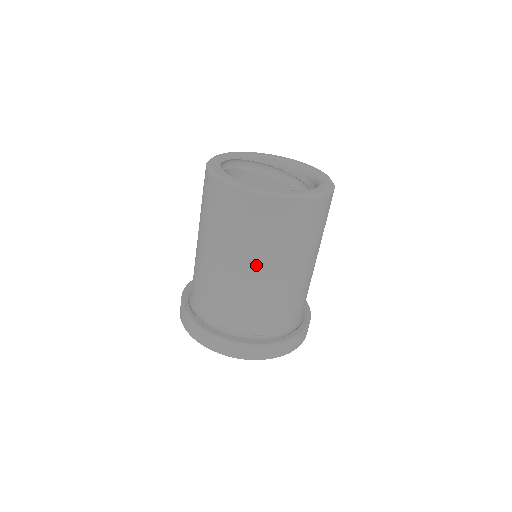
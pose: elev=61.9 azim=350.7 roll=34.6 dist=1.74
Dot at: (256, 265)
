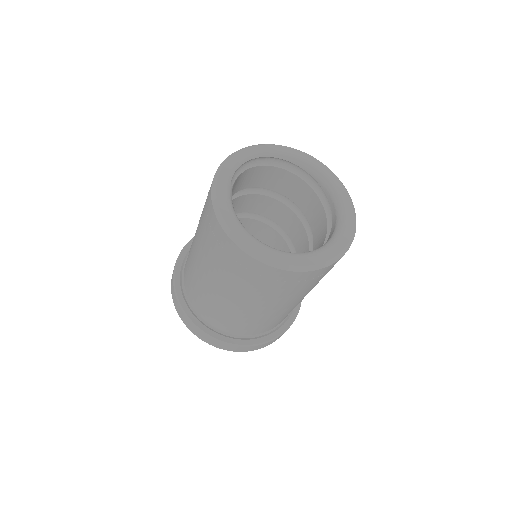
Dot at: (212, 277)
